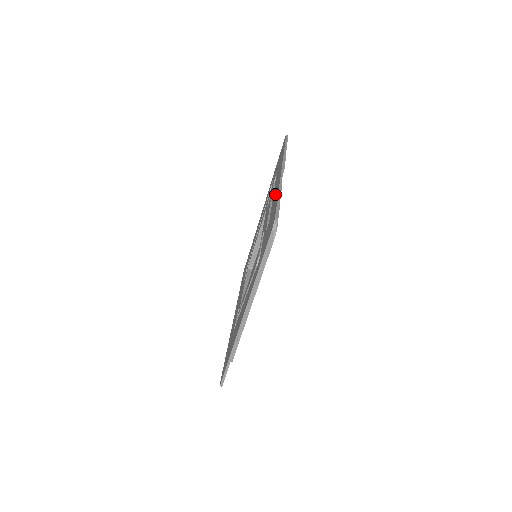
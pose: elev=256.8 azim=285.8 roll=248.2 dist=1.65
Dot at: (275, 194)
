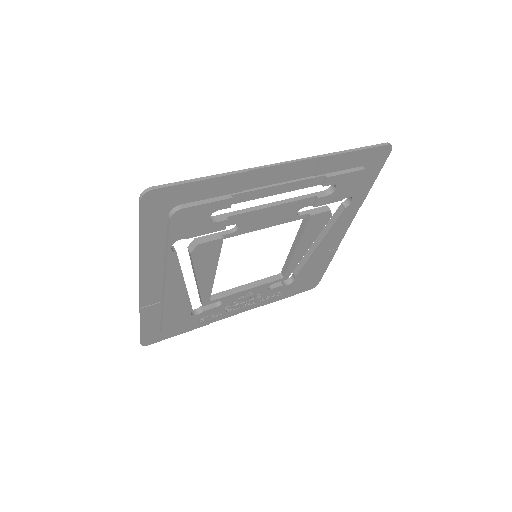
Dot at: (248, 183)
